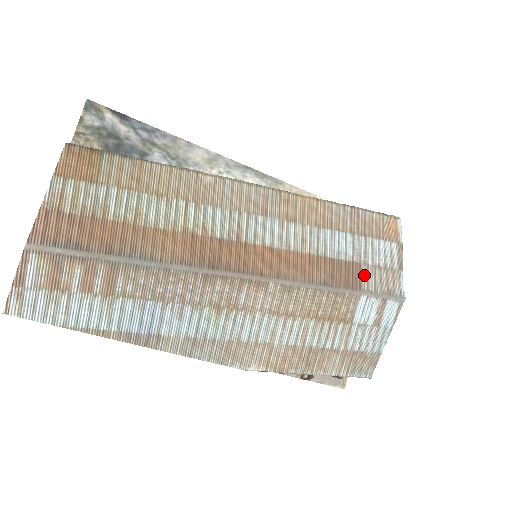
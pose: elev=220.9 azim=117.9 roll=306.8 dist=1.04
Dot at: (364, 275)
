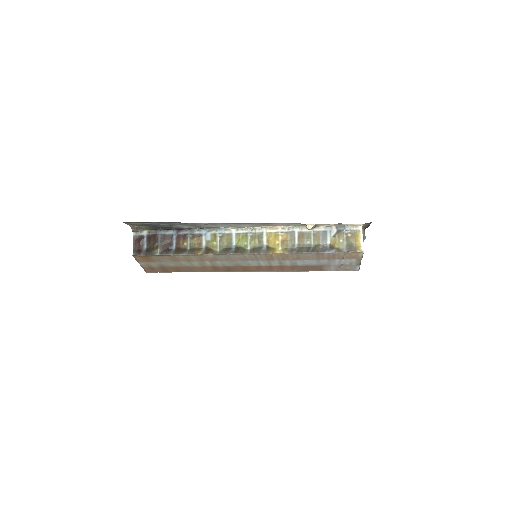
Dot at: (327, 267)
